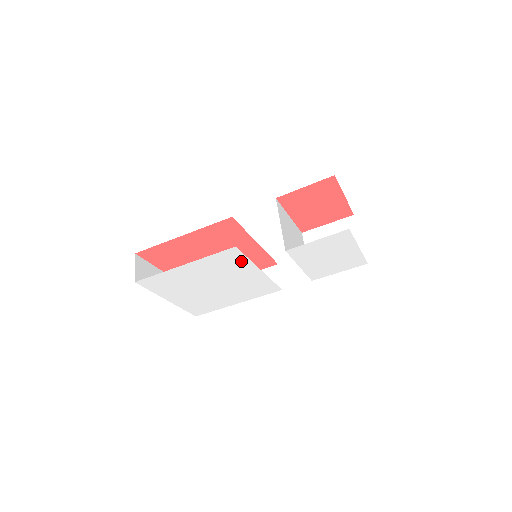
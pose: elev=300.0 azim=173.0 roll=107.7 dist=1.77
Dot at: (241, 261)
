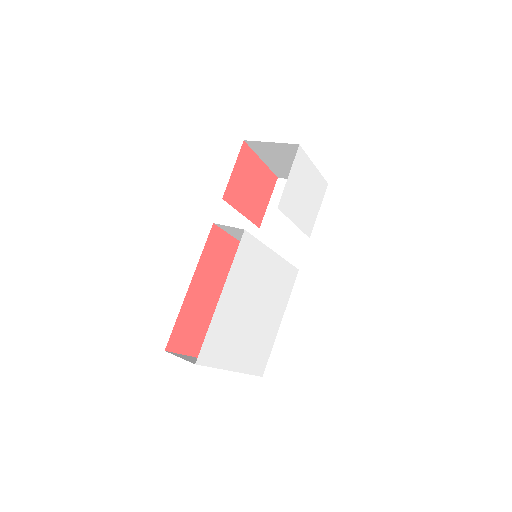
Dot at: (257, 250)
